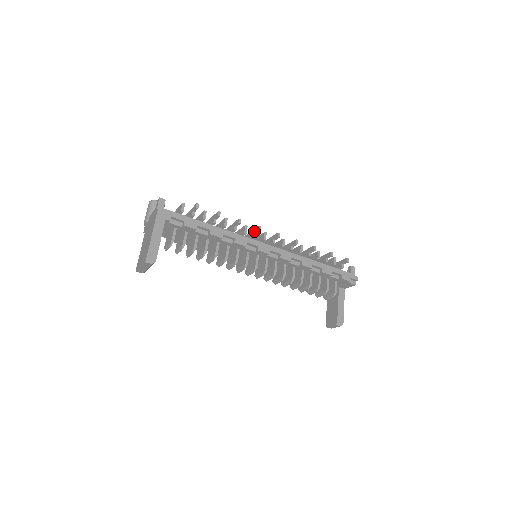
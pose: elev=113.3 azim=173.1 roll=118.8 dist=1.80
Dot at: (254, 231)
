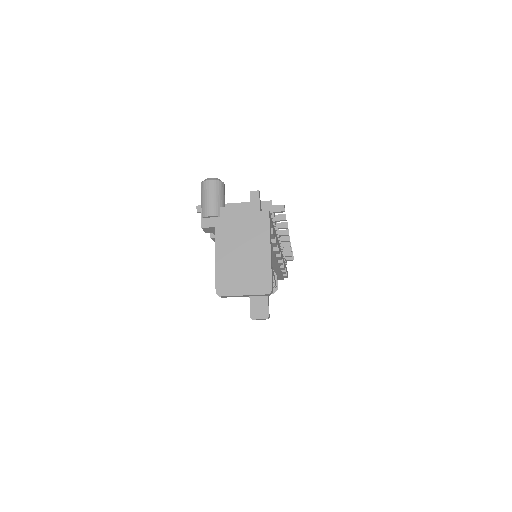
Dot at: (279, 233)
